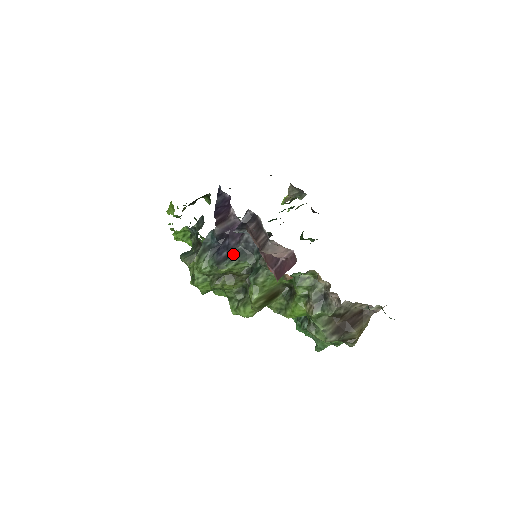
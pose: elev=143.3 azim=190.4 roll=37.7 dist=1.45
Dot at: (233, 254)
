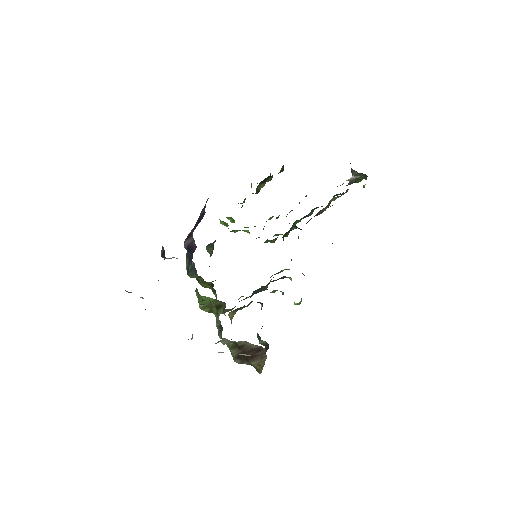
Dot at: (190, 267)
